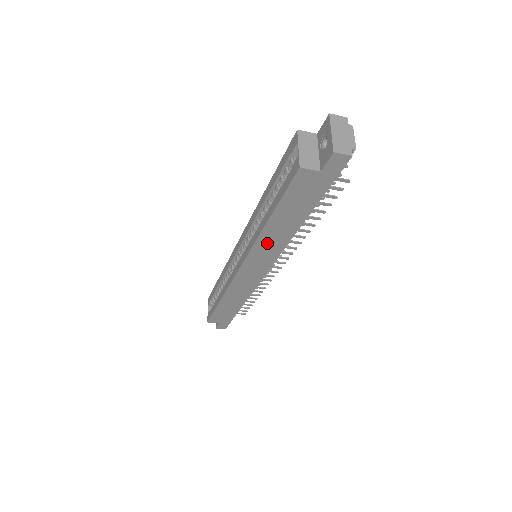
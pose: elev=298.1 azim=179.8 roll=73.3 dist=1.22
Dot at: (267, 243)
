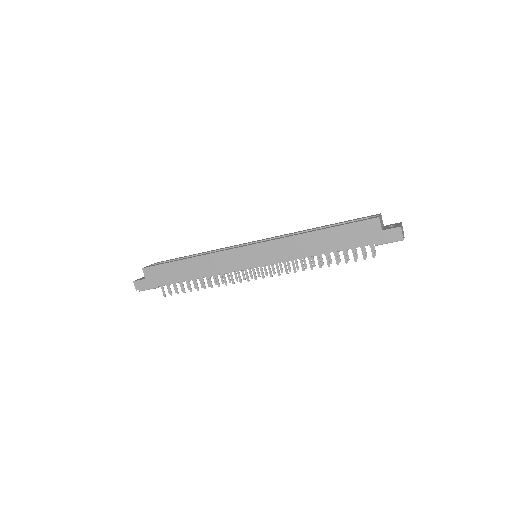
Dot at: (293, 245)
